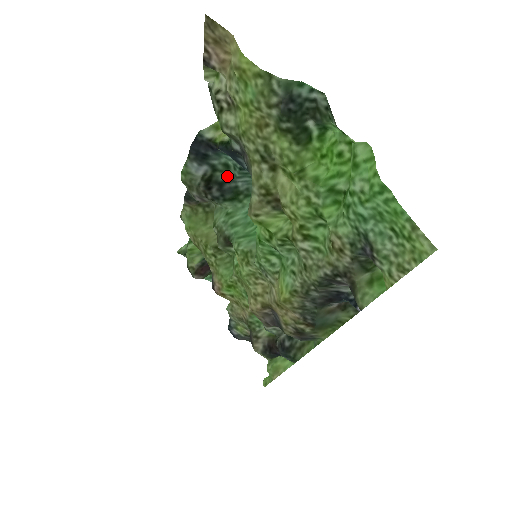
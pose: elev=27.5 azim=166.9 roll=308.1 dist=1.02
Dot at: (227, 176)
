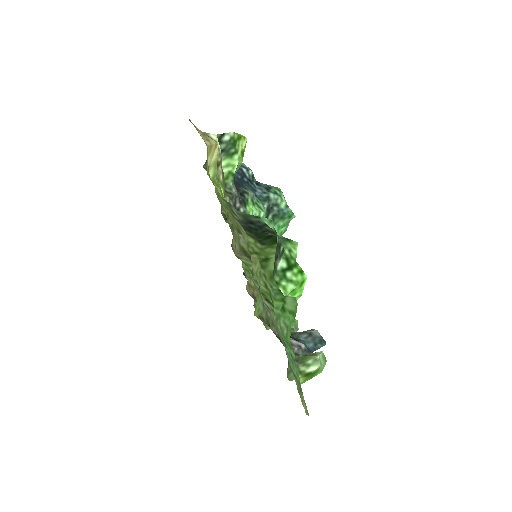
Dot at: occluded
